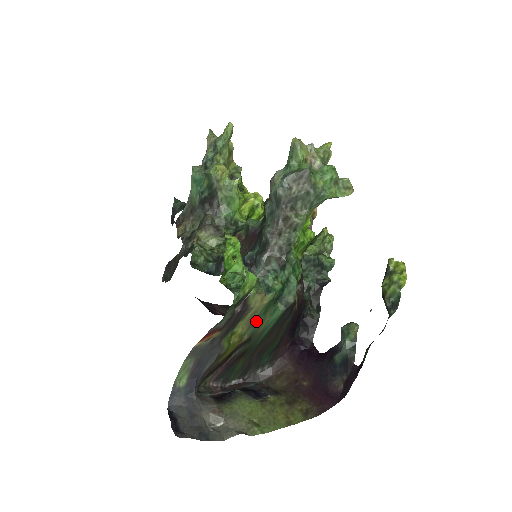
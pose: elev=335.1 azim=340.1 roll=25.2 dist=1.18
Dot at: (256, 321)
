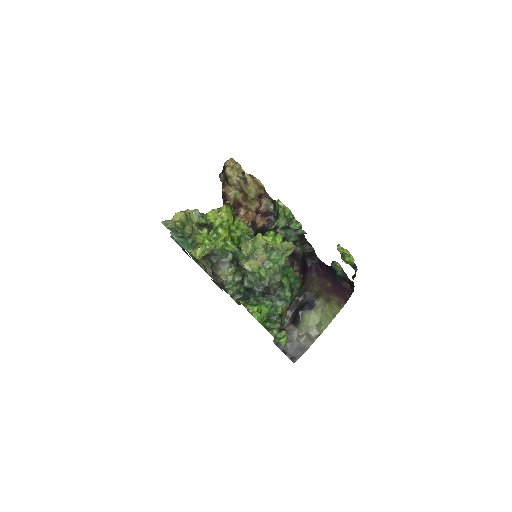
Dot at: (289, 304)
